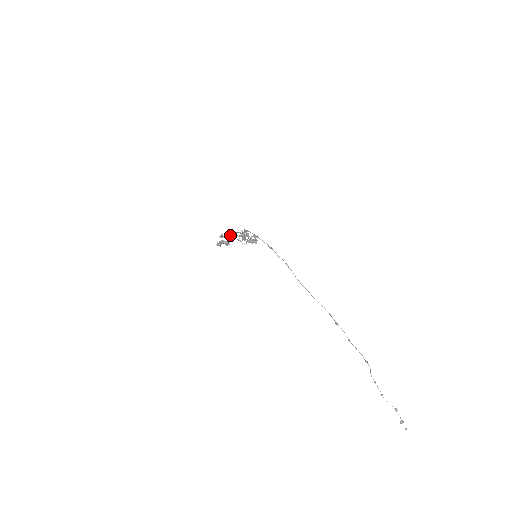
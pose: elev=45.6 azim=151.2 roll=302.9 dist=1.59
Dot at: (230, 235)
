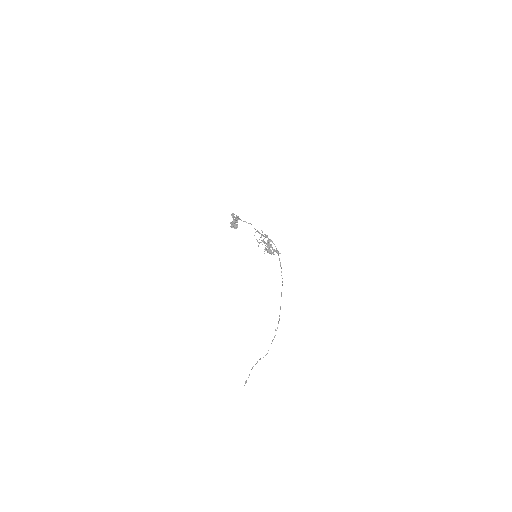
Dot at: (237, 216)
